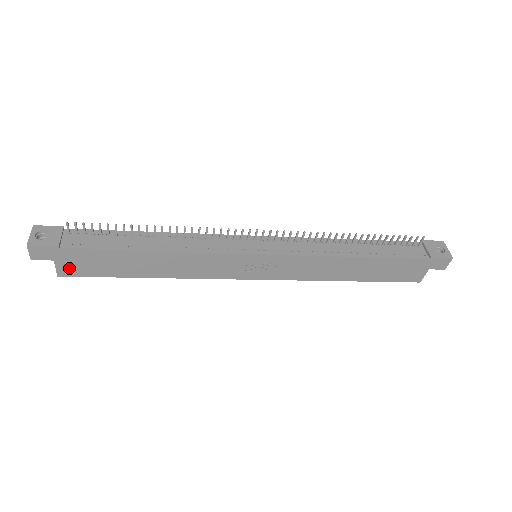
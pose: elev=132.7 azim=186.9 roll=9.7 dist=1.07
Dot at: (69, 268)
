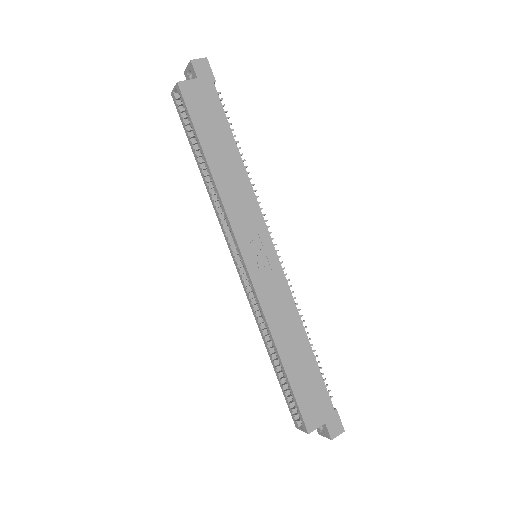
Dot at: (192, 91)
